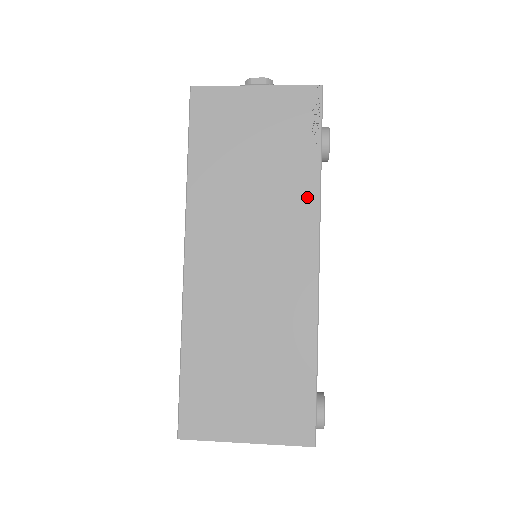
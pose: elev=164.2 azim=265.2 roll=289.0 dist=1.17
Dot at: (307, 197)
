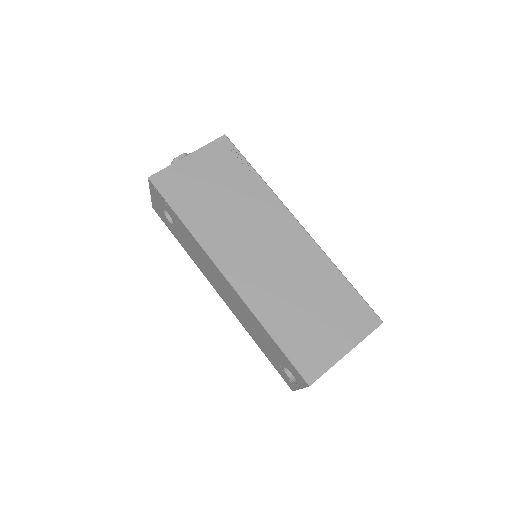
Dot at: (265, 194)
